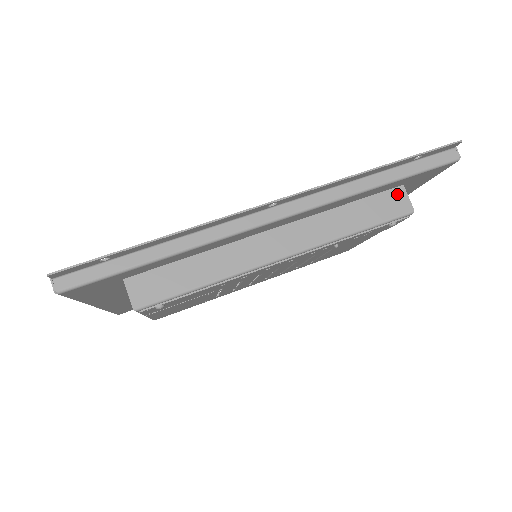
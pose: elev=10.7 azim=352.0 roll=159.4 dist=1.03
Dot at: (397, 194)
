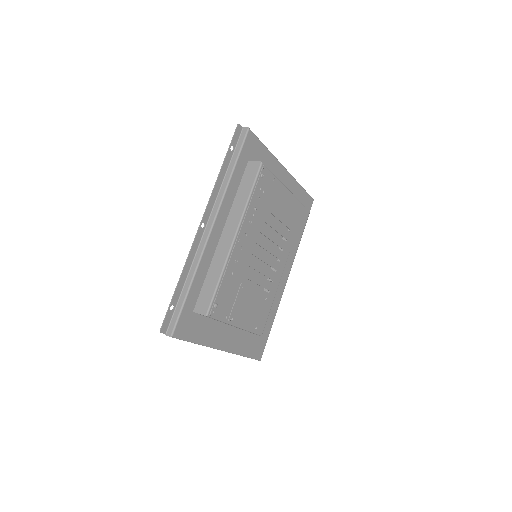
Dot at: (250, 166)
